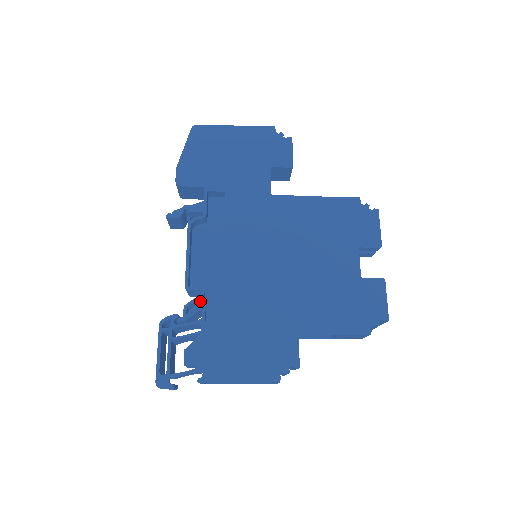
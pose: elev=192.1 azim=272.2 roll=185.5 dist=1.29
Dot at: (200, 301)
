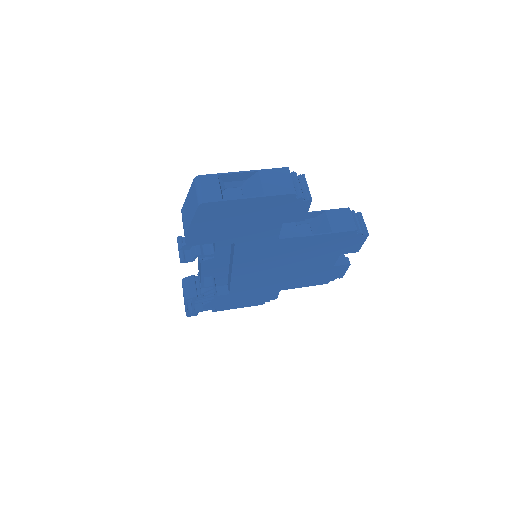
Dot at: occluded
